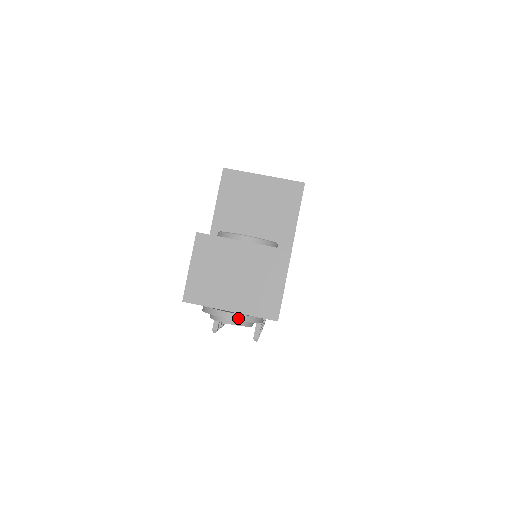
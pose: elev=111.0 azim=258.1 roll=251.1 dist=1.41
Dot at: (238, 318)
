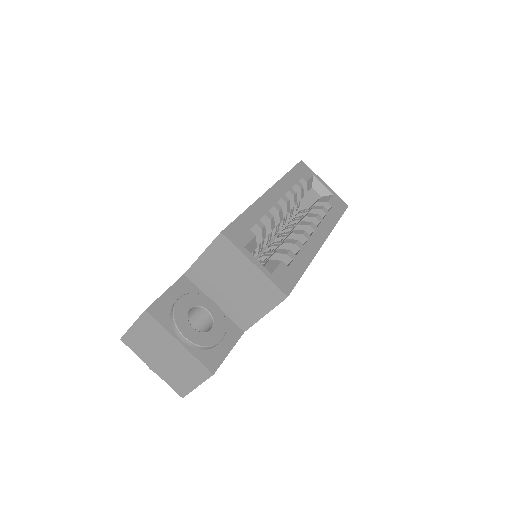
Dot at: occluded
